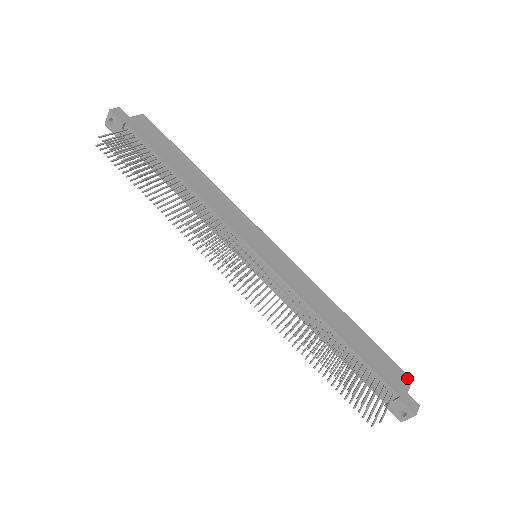
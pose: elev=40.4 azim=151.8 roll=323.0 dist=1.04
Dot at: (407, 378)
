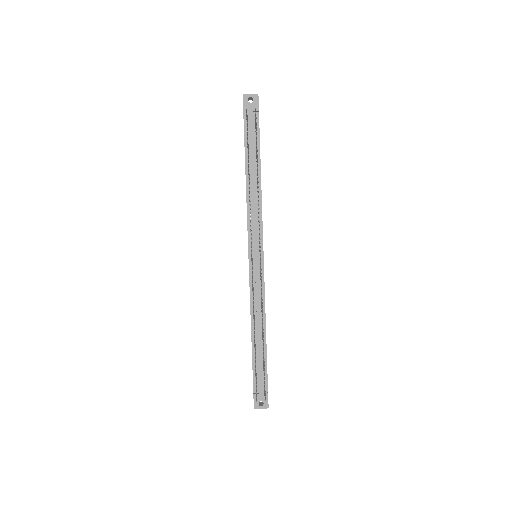
Dot at: occluded
